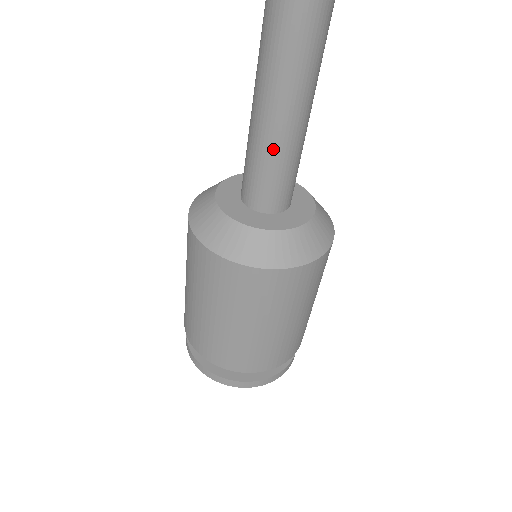
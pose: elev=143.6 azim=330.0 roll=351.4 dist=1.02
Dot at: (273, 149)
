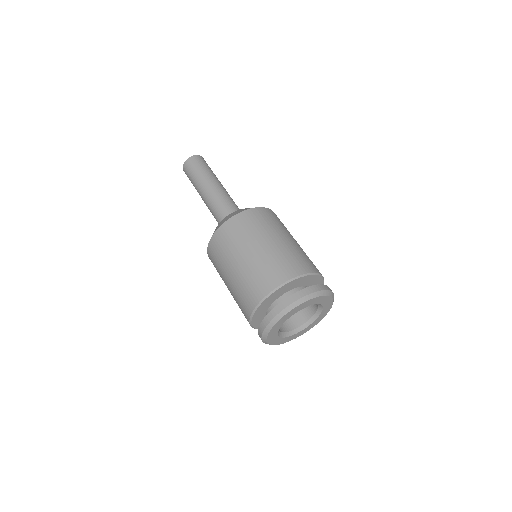
Dot at: (220, 197)
